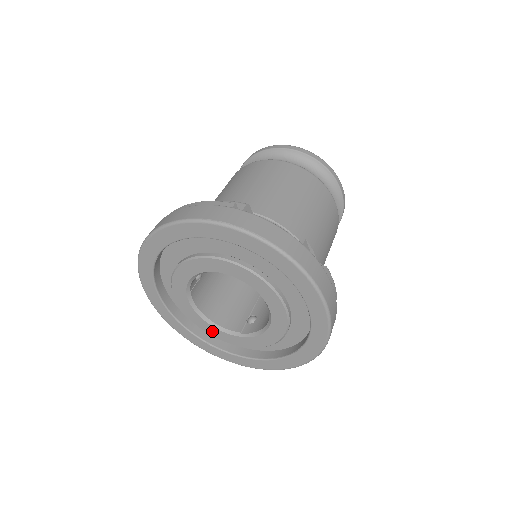
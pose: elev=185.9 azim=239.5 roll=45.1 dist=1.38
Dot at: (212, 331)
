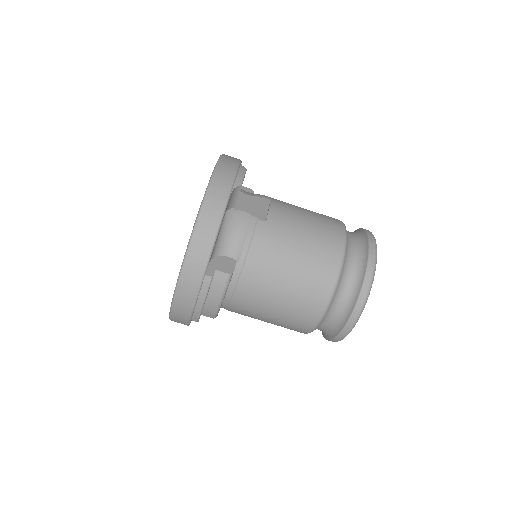
Dot at: occluded
